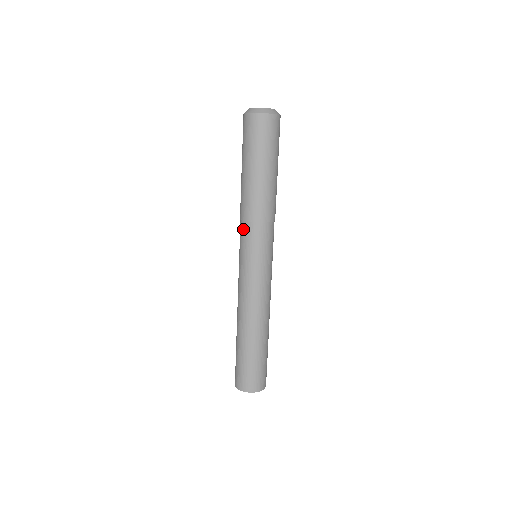
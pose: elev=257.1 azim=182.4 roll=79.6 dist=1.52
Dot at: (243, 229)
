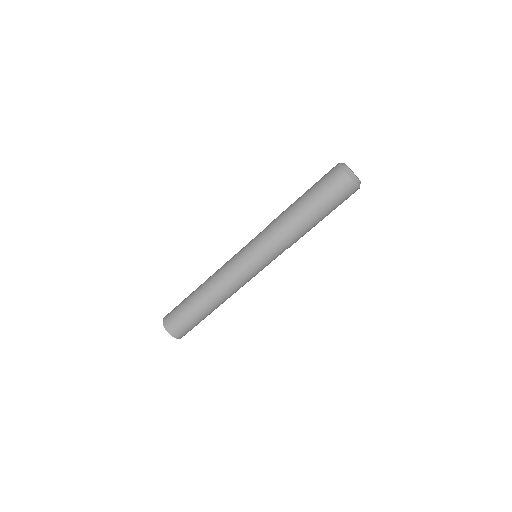
Dot at: (264, 231)
